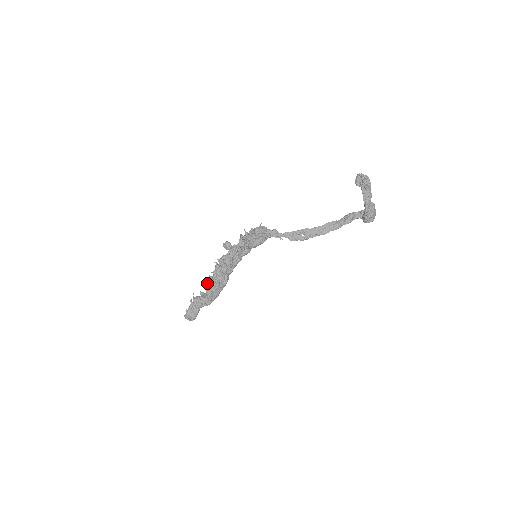
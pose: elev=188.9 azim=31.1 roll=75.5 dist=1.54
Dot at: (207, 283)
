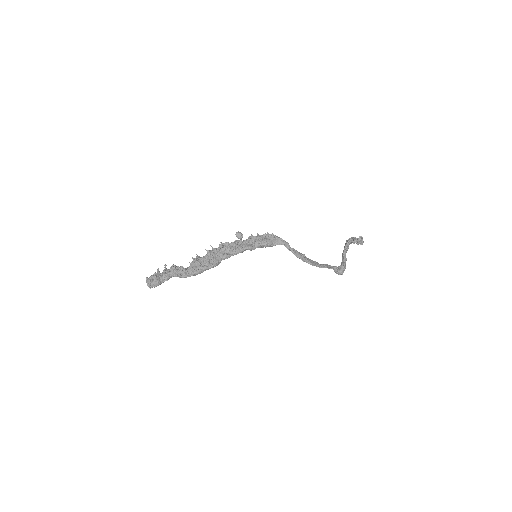
Dot at: (194, 258)
